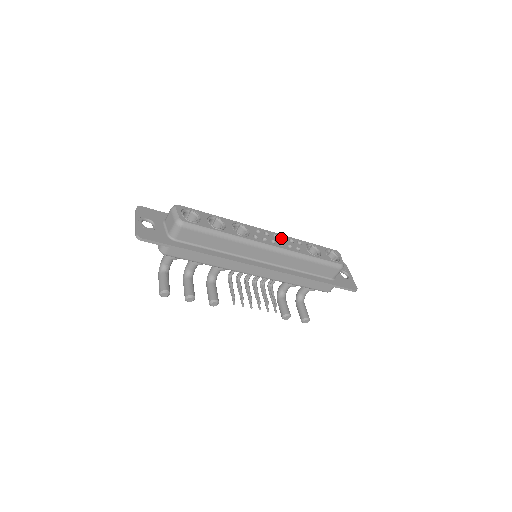
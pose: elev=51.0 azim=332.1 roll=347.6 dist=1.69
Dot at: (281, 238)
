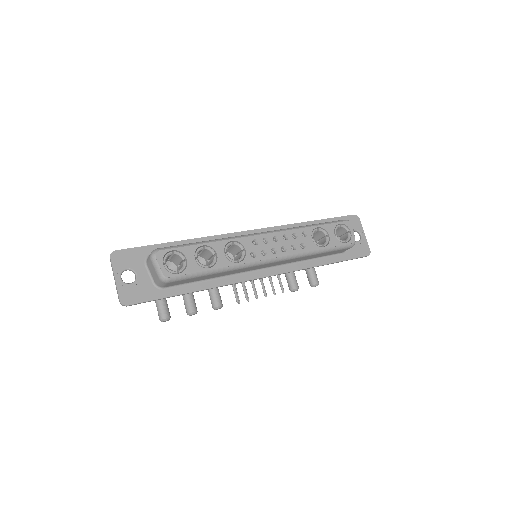
Dot at: (283, 236)
